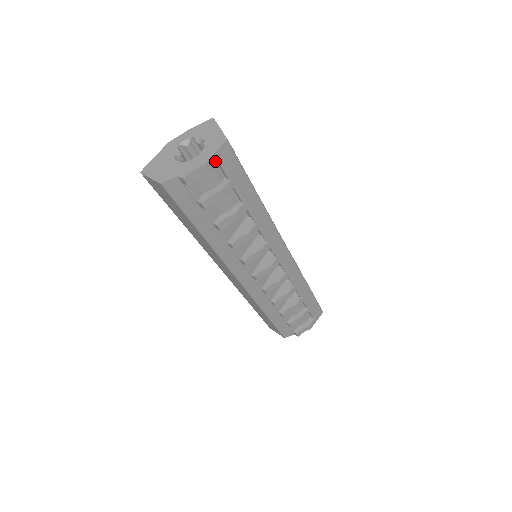
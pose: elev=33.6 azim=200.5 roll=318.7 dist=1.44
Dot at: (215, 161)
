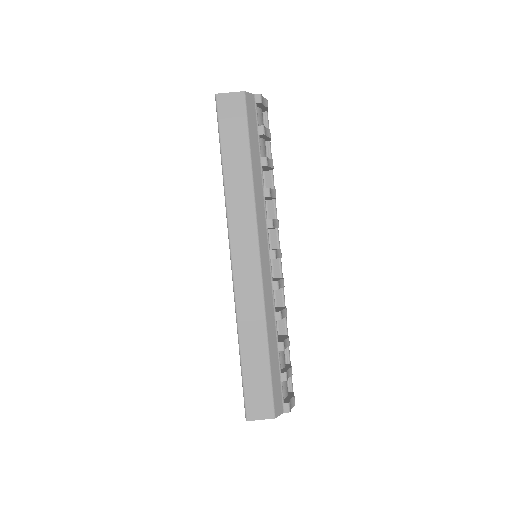
Dot at: occluded
